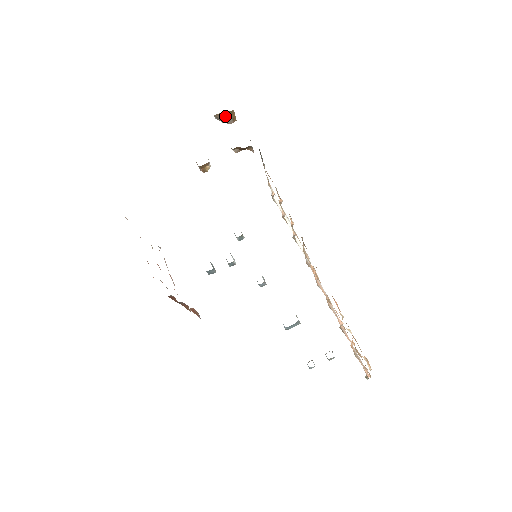
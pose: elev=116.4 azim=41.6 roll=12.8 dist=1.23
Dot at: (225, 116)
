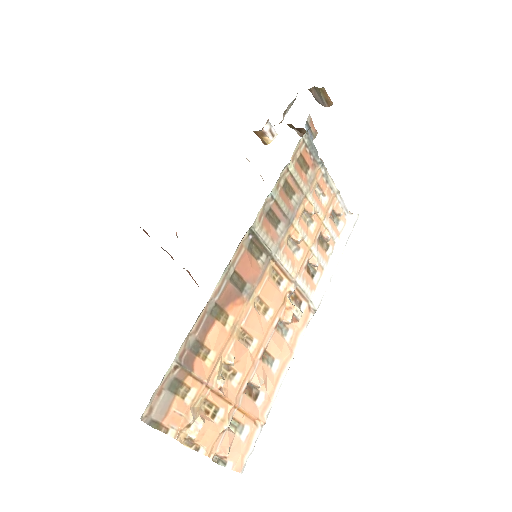
Dot at: (318, 94)
